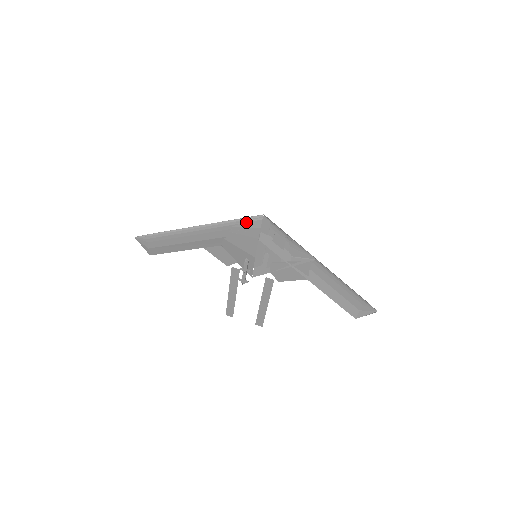
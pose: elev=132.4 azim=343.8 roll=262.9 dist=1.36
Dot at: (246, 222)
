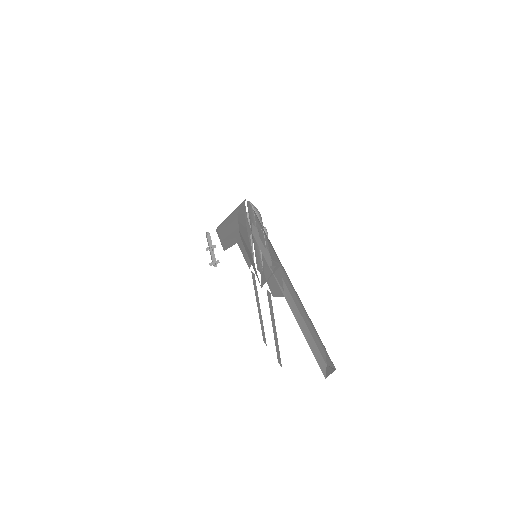
Dot at: (241, 208)
